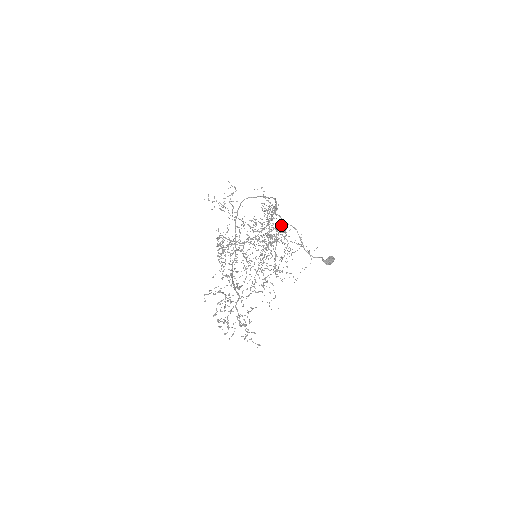
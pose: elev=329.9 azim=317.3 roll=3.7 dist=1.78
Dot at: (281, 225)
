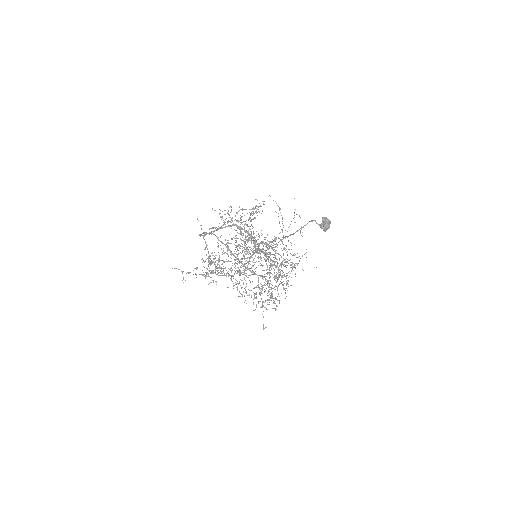
Dot at: occluded
